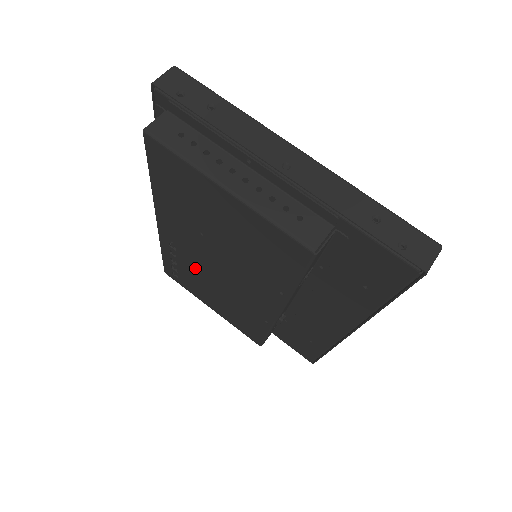
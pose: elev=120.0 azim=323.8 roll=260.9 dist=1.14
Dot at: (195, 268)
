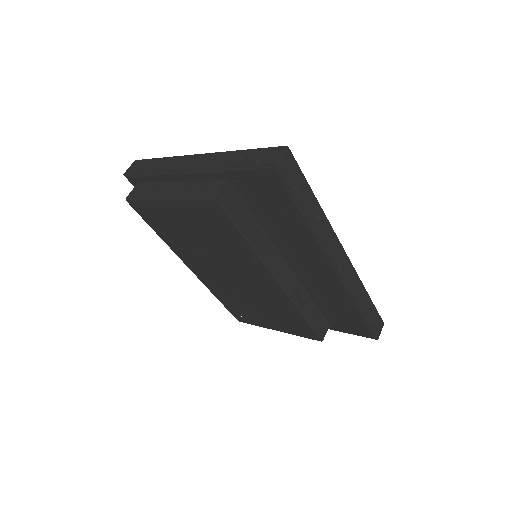
Dot at: (232, 293)
